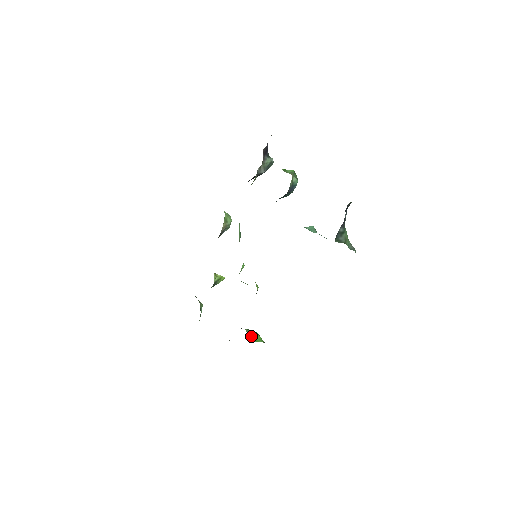
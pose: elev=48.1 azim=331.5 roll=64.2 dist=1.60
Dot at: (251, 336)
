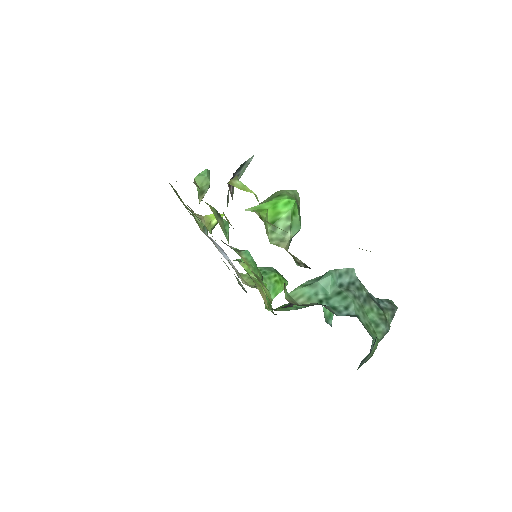
Dot at: occluded
